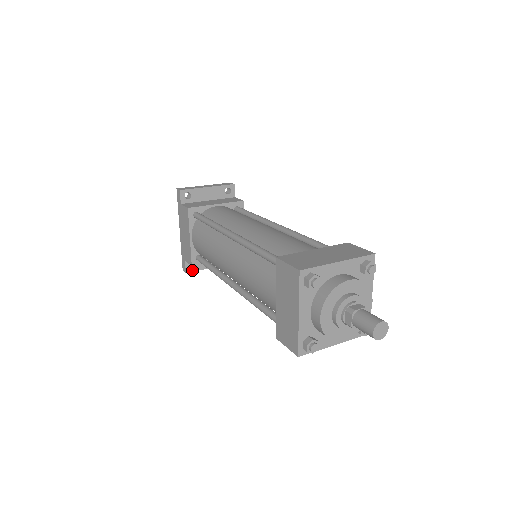
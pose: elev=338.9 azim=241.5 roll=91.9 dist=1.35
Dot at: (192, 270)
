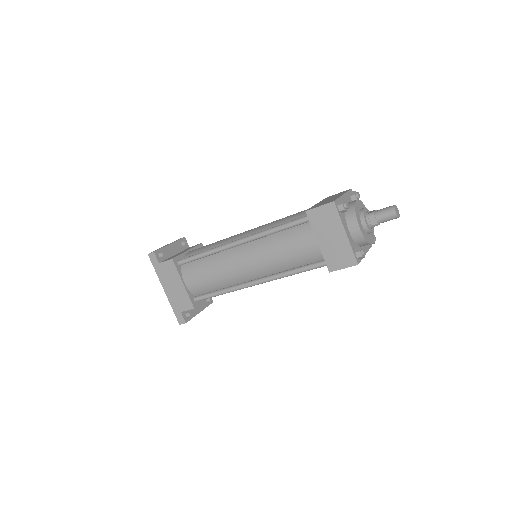
Dot at: (189, 319)
